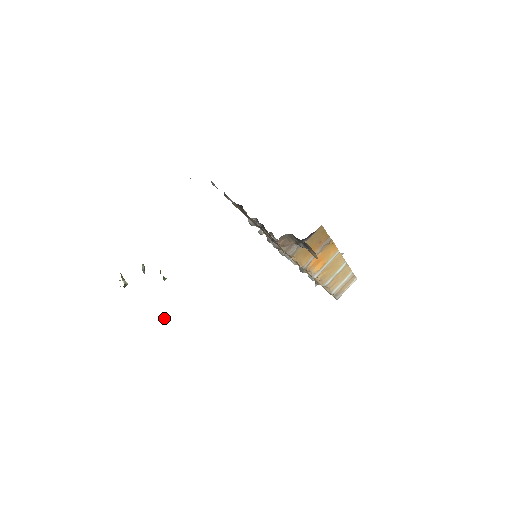
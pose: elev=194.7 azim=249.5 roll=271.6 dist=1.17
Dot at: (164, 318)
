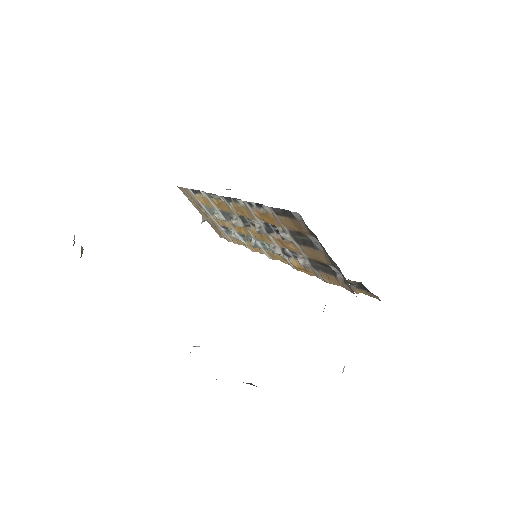
Dot at: occluded
